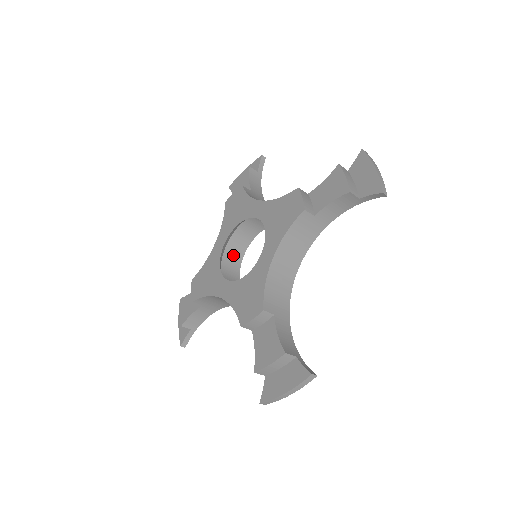
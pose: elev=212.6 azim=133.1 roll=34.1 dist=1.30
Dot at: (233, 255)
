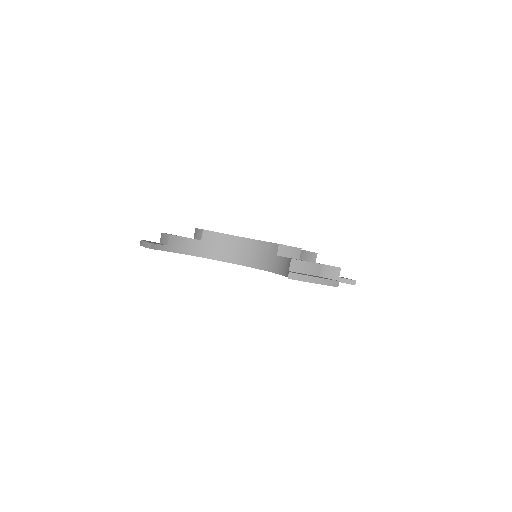
Dot at: occluded
